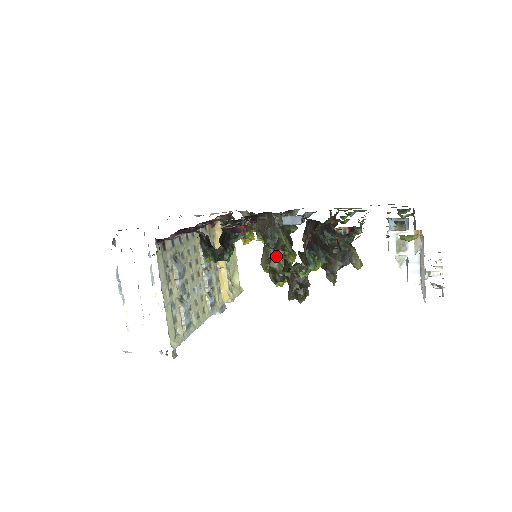
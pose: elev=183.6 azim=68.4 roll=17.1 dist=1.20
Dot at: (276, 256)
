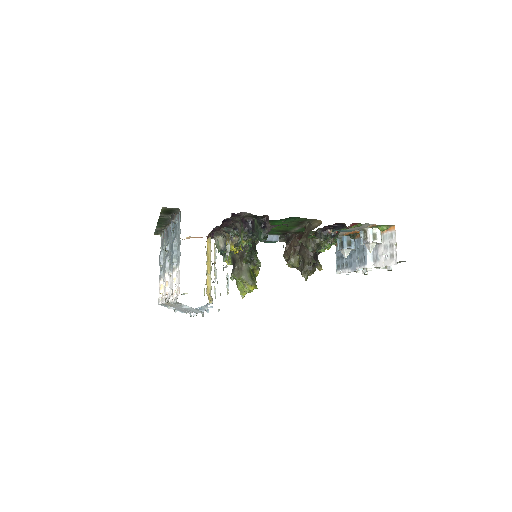
Dot at: (248, 269)
